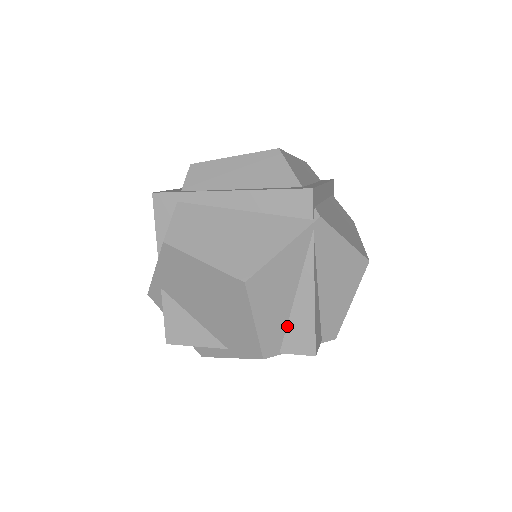
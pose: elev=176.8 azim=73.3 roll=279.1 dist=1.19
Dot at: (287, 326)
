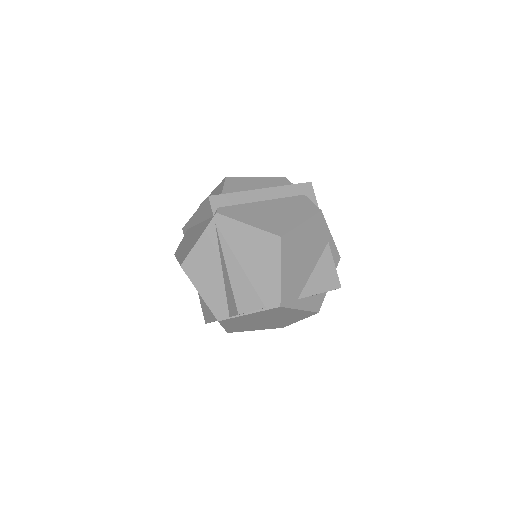
Dot at: (226, 295)
